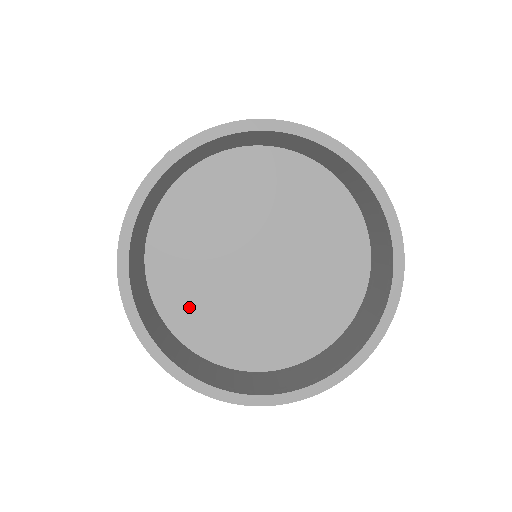
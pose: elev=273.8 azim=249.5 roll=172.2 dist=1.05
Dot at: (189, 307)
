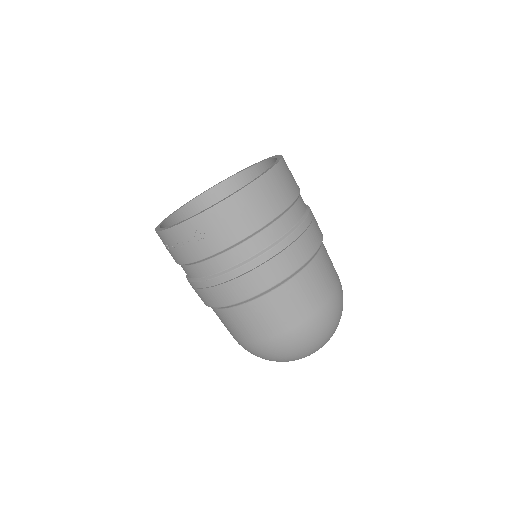
Dot at: occluded
